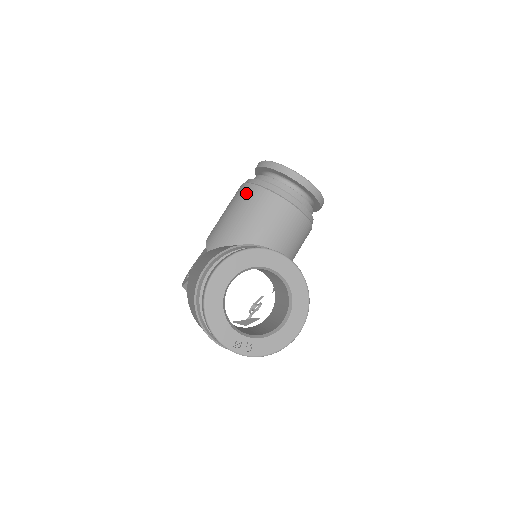
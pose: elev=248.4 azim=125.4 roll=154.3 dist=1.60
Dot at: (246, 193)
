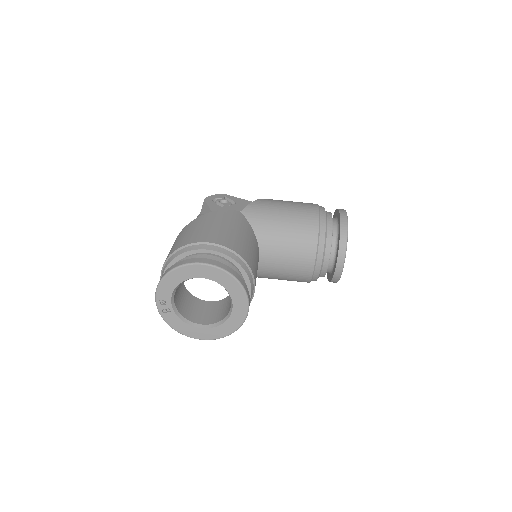
Dot at: (308, 220)
